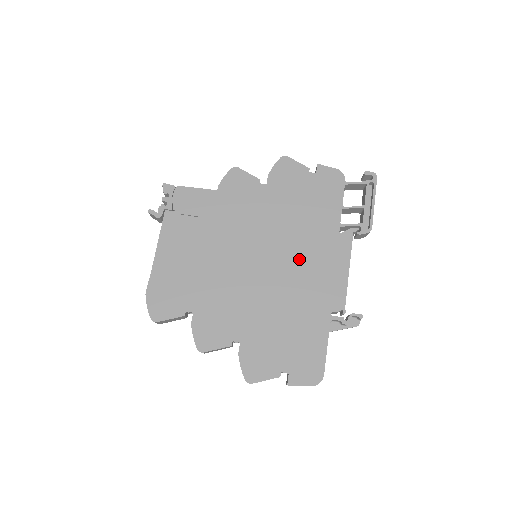
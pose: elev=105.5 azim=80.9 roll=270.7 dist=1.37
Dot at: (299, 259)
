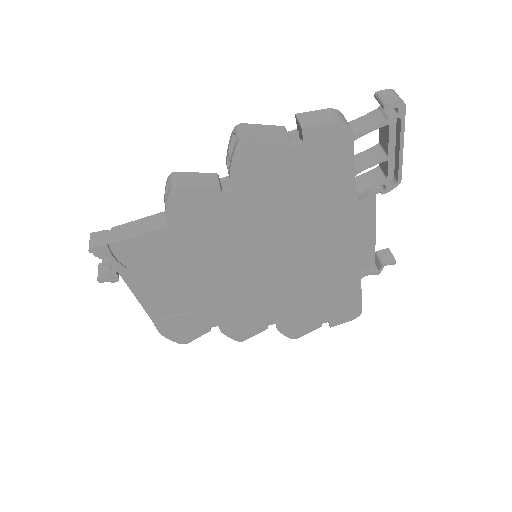
Dot at: (312, 248)
